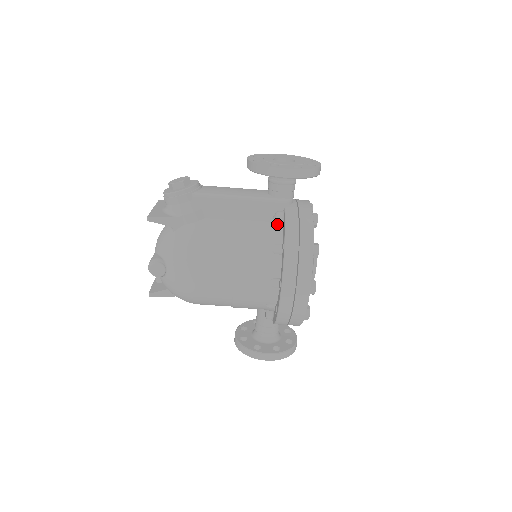
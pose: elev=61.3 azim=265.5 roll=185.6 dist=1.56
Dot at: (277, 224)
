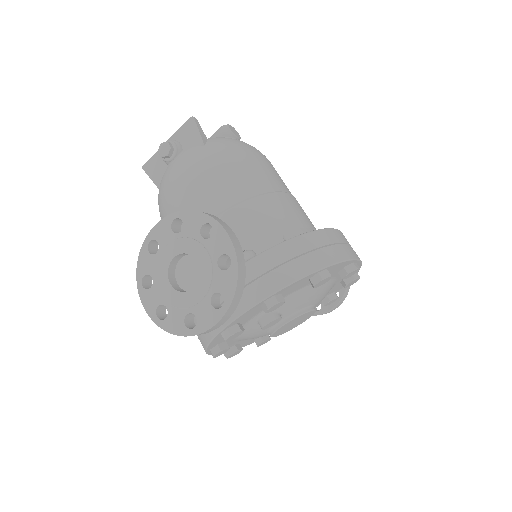
Dot at: occluded
